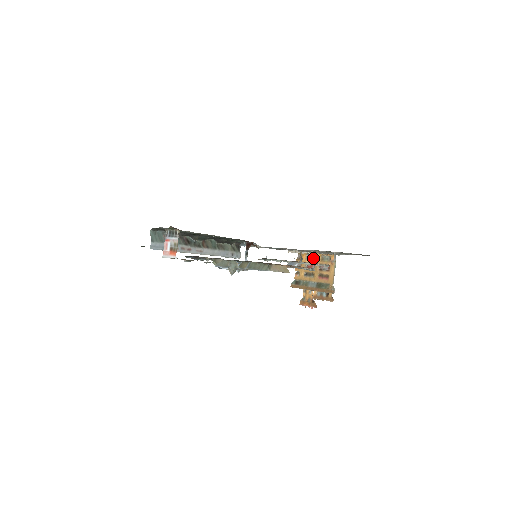
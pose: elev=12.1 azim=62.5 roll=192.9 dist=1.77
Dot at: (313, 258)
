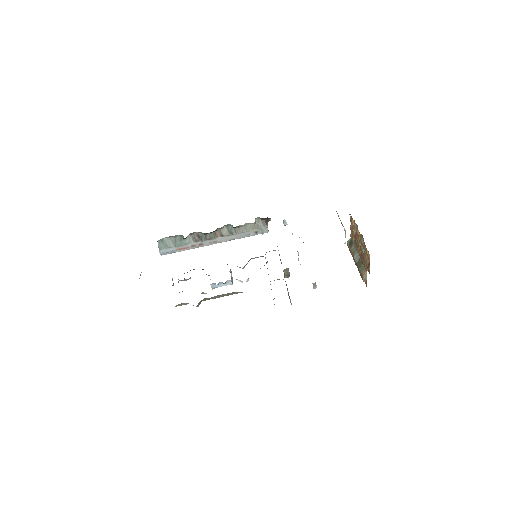
Dot at: occluded
